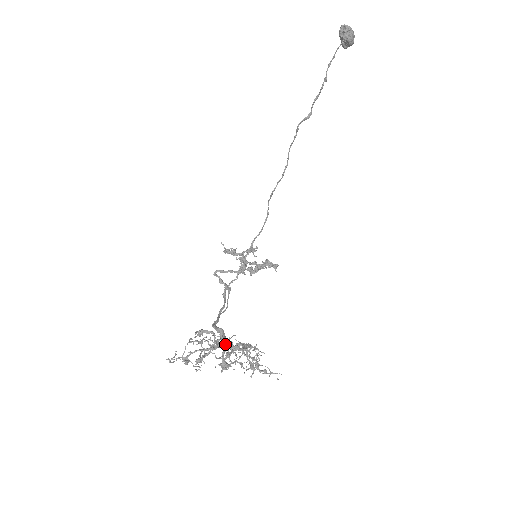
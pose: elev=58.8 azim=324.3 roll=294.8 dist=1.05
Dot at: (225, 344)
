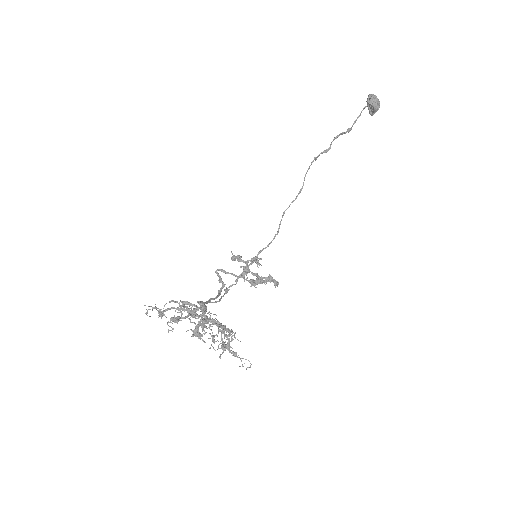
Dot at: (203, 316)
